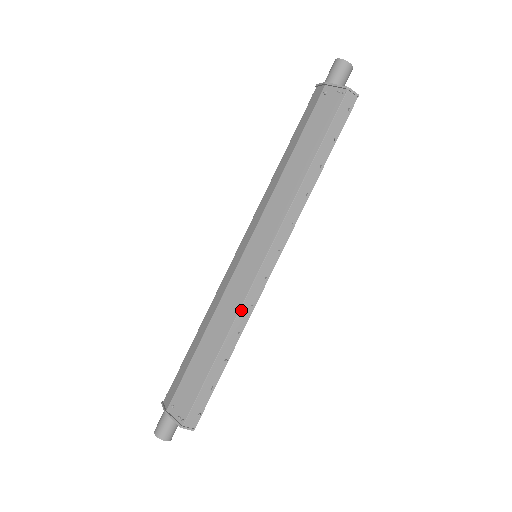
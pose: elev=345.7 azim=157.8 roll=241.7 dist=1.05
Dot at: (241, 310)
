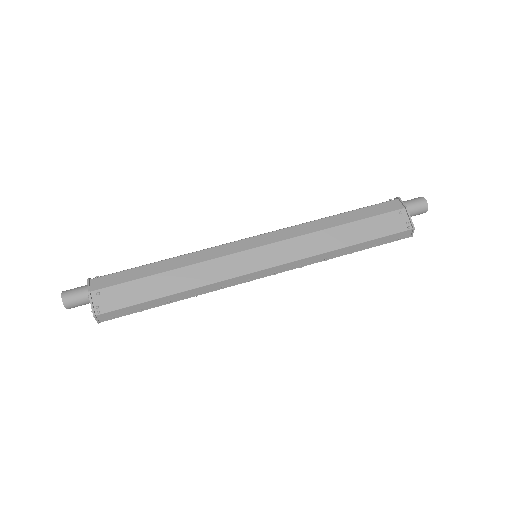
Dot at: (215, 284)
